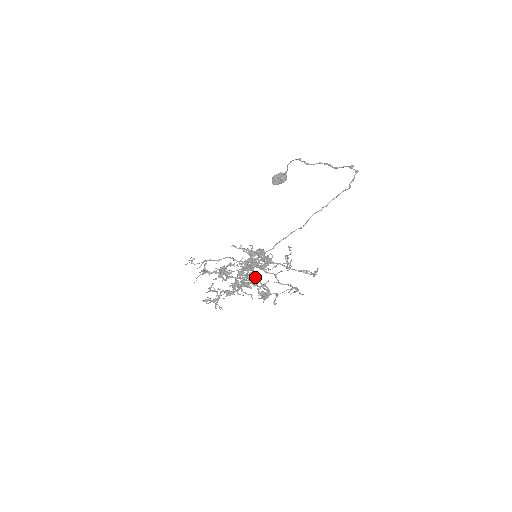
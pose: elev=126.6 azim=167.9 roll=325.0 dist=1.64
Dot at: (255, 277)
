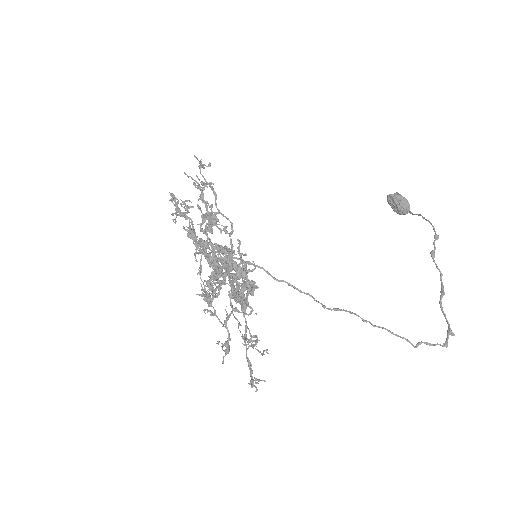
Dot at: (217, 283)
